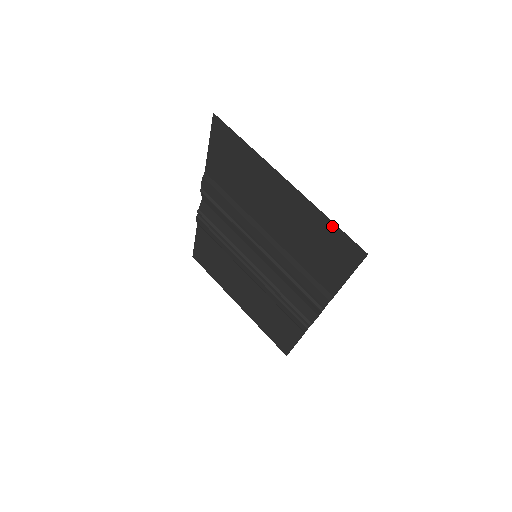
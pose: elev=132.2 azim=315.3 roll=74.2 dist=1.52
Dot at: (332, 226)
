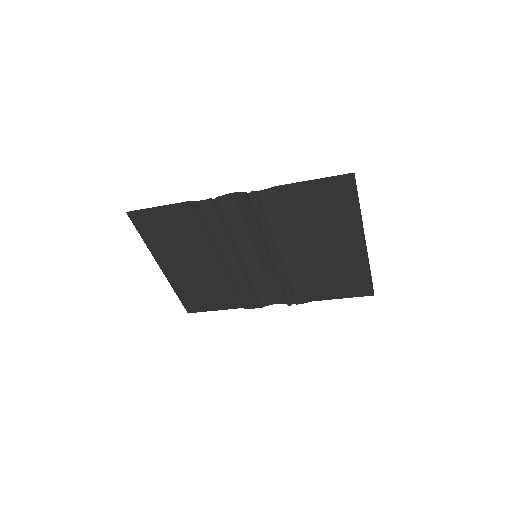
Dot at: (367, 276)
